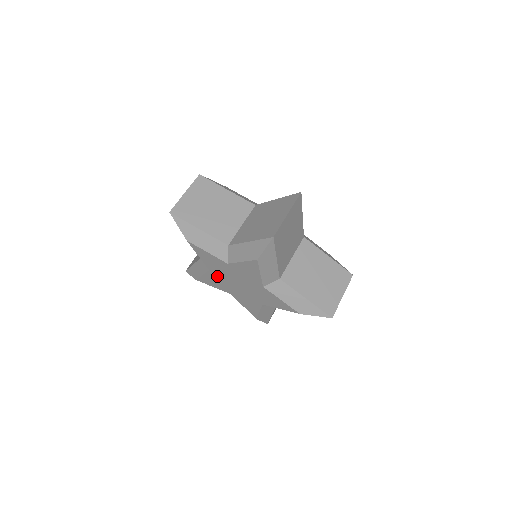
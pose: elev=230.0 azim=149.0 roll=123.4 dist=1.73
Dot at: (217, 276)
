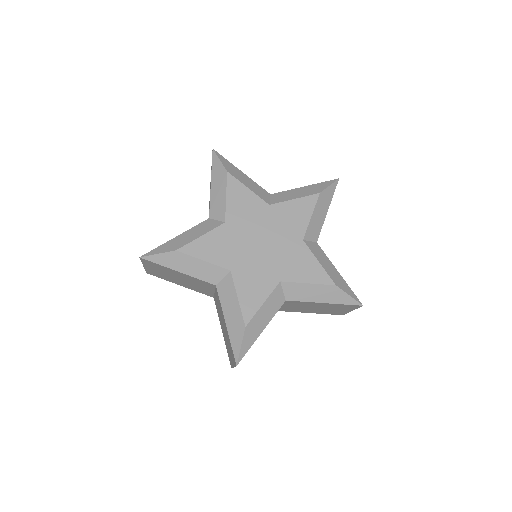
Dot at: (231, 233)
